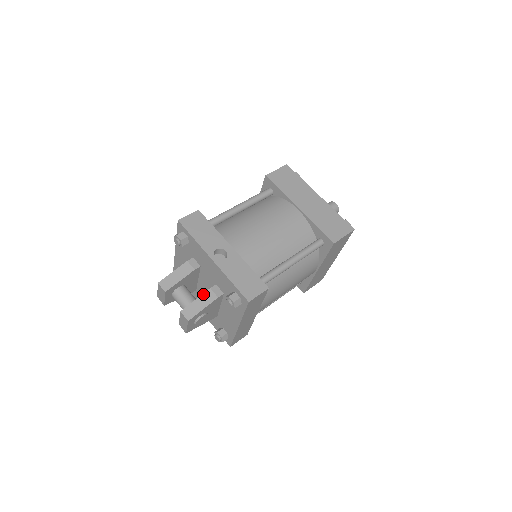
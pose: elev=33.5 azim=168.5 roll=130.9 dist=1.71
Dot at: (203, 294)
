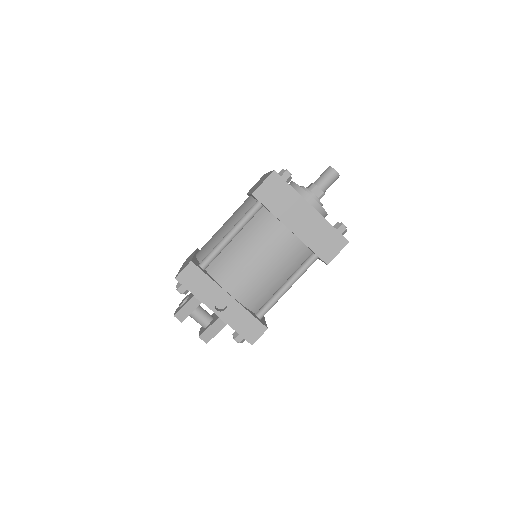
Dot at: (214, 323)
